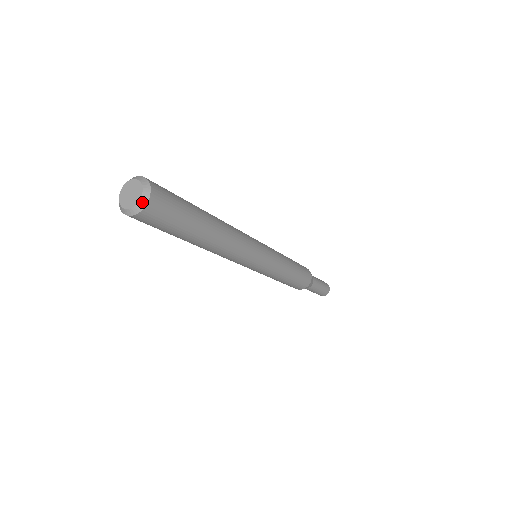
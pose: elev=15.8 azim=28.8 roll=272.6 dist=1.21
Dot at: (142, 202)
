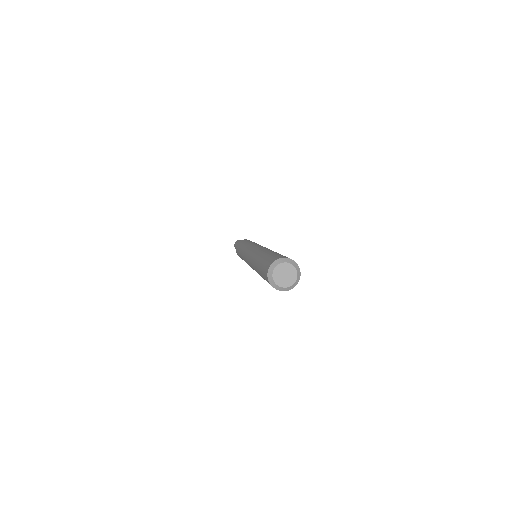
Dot at: (288, 288)
